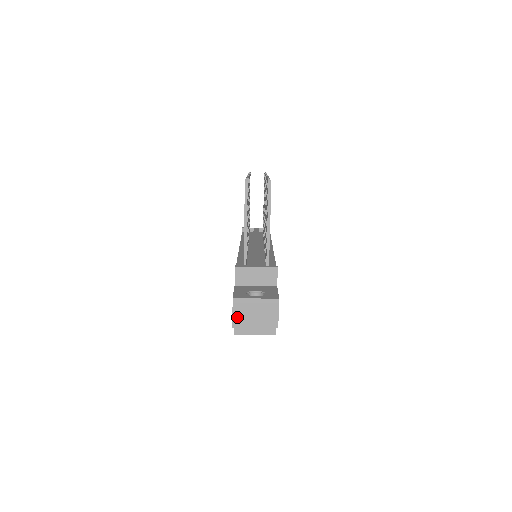
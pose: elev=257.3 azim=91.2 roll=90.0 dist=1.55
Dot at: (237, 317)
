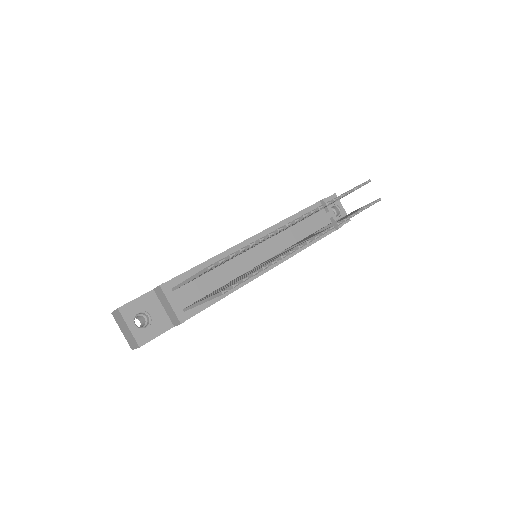
Dot at: (116, 315)
